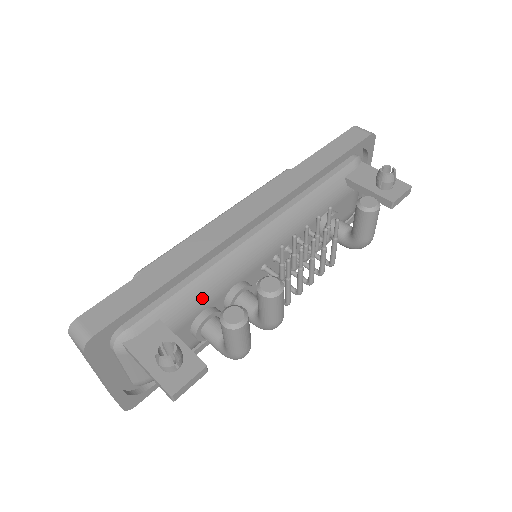
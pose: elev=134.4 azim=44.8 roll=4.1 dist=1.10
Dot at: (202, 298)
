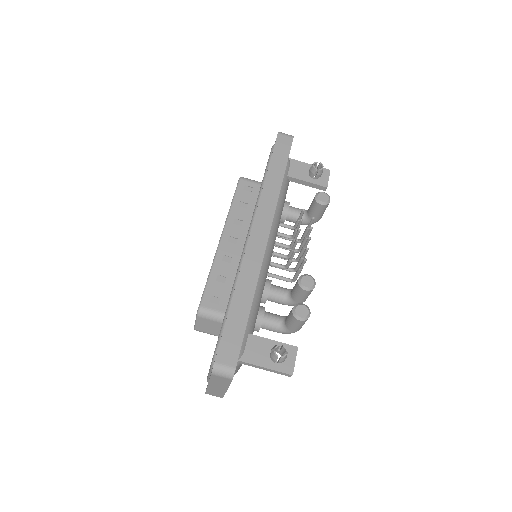
Dot at: (258, 306)
